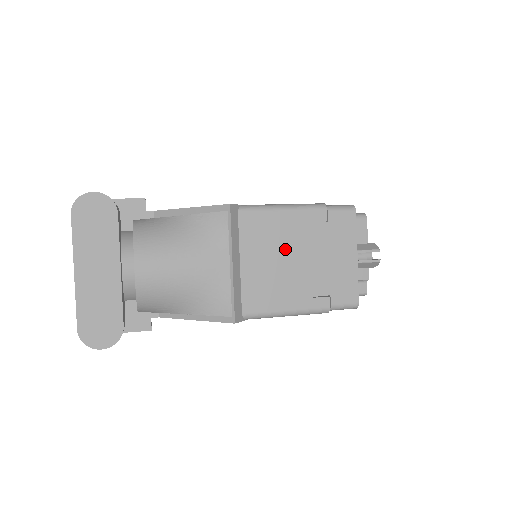
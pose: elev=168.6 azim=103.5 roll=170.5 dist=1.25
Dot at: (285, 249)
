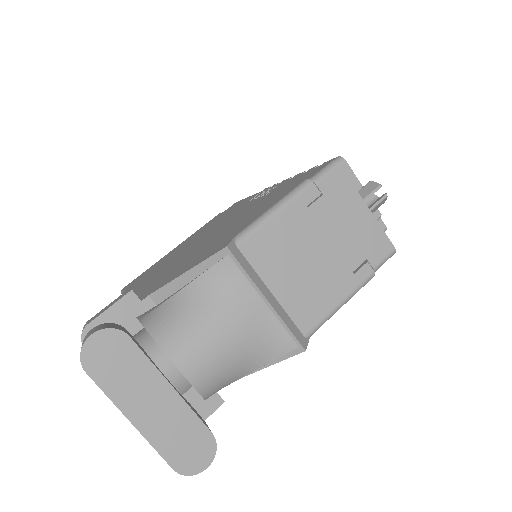
Dot at: (302, 249)
